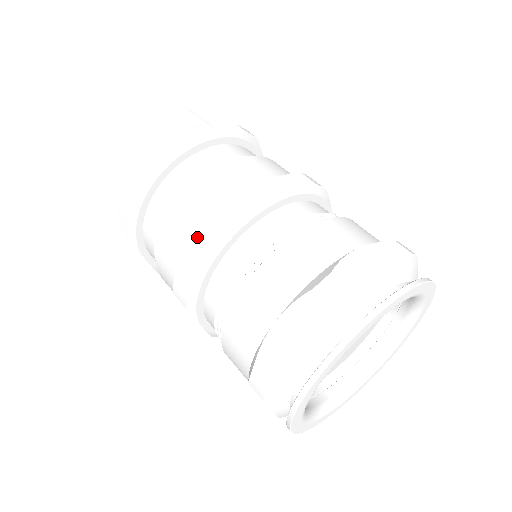
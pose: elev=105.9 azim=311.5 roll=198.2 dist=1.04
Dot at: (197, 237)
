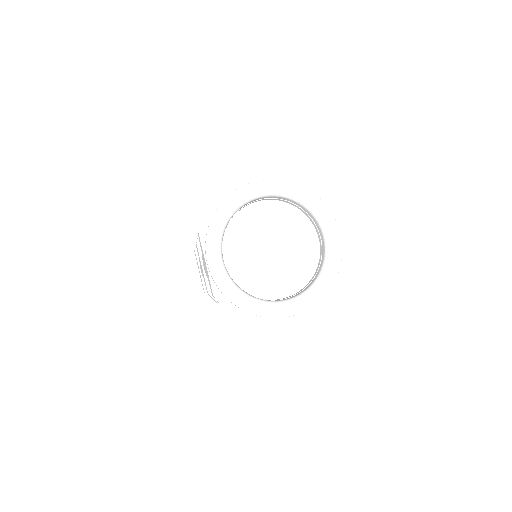
Dot at: occluded
